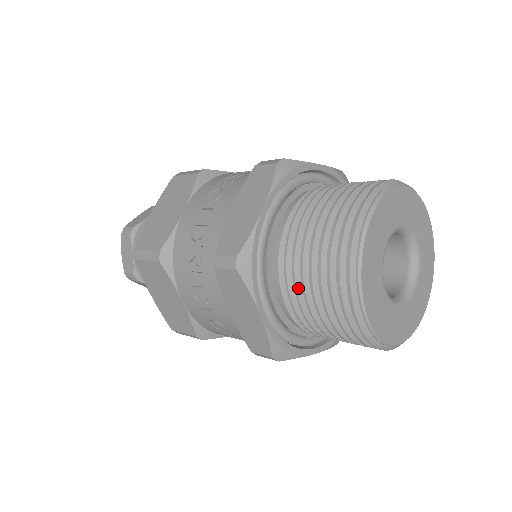
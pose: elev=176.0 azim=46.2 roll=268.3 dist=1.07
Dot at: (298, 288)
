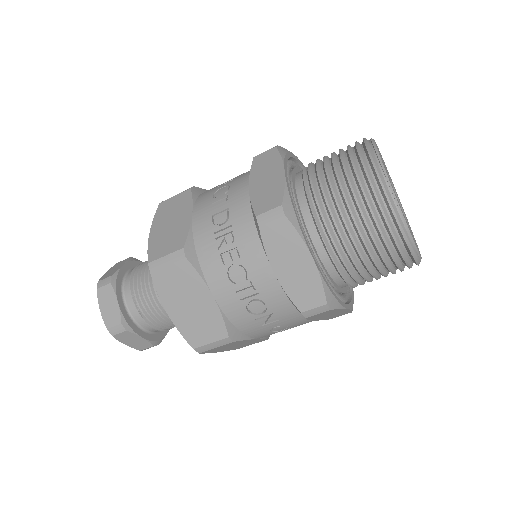
Dot at: (337, 223)
